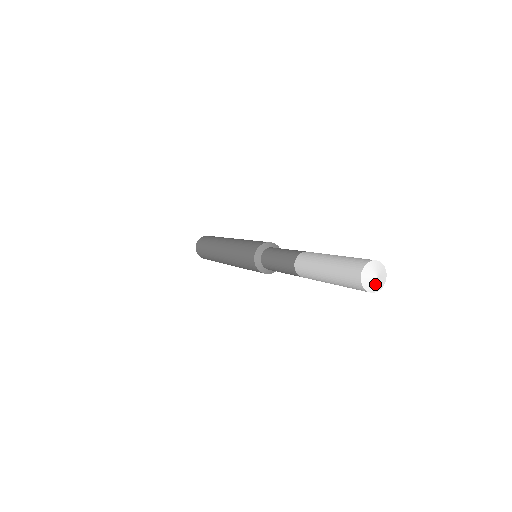
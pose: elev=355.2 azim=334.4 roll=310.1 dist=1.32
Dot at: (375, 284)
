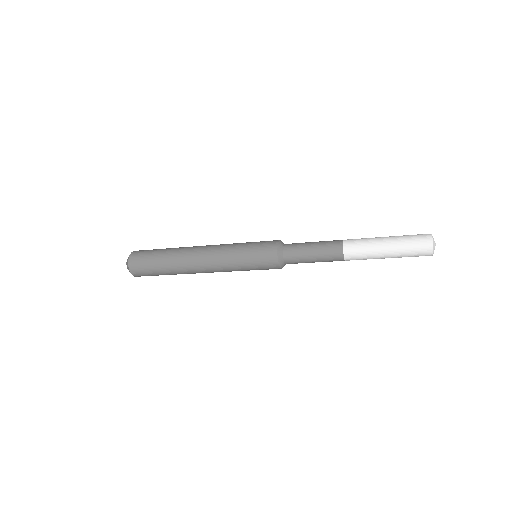
Dot at: occluded
